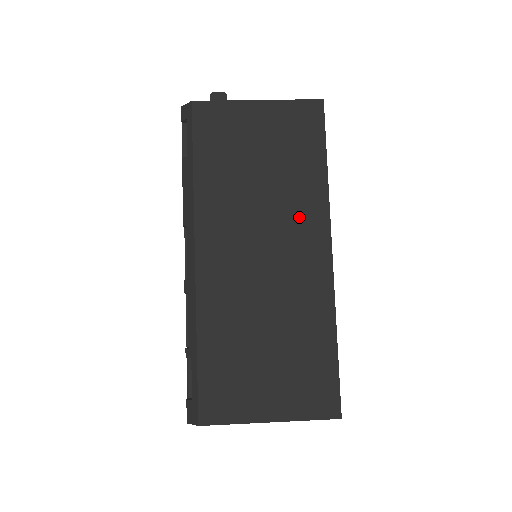
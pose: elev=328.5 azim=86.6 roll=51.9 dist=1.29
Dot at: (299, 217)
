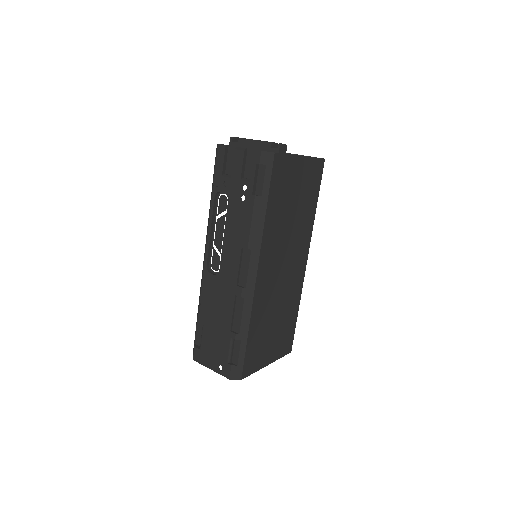
Dot at: (301, 240)
